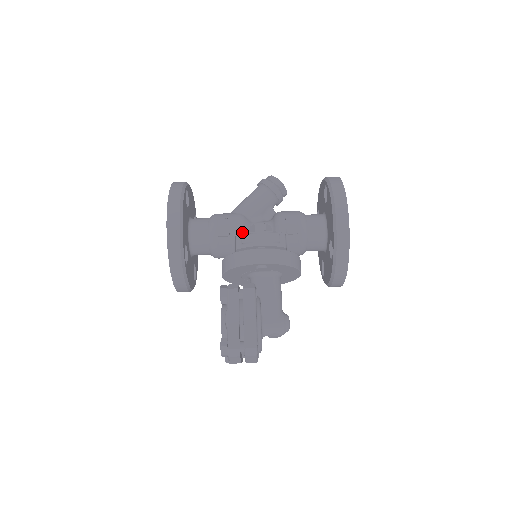
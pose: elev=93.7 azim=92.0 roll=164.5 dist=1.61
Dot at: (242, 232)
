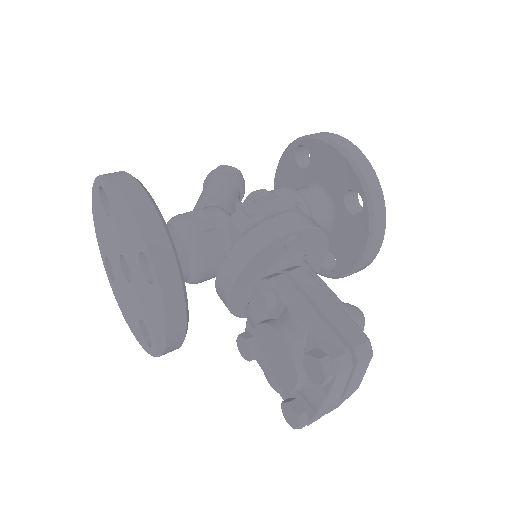
Dot at: occluded
